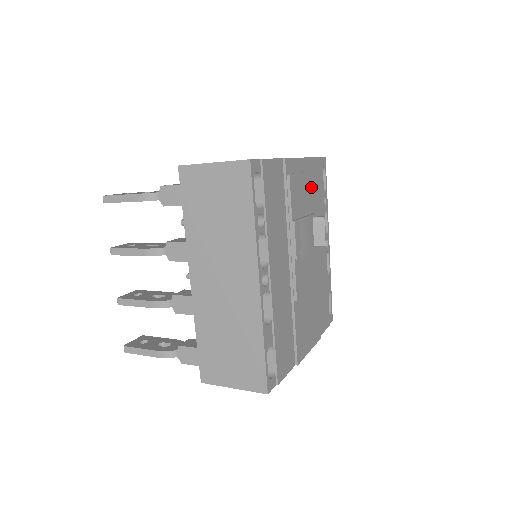
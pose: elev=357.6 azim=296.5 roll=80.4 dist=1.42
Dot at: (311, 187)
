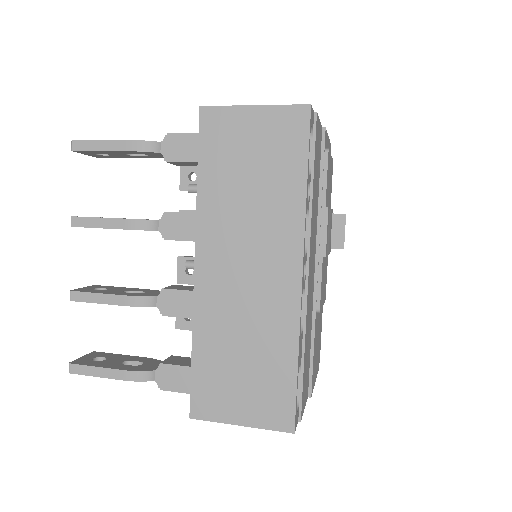
Dot at: (331, 178)
